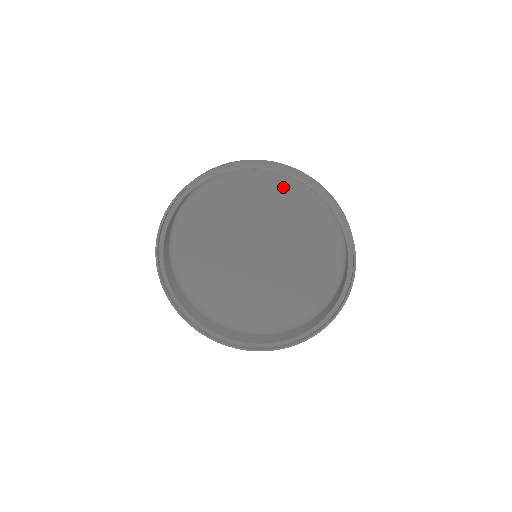
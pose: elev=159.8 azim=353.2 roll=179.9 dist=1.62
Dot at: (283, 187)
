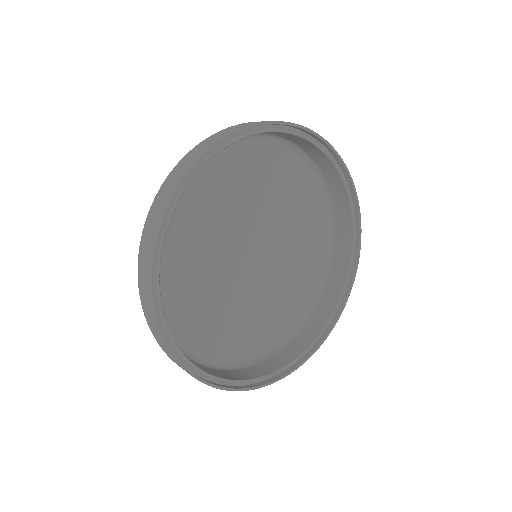
Dot at: (240, 156)
